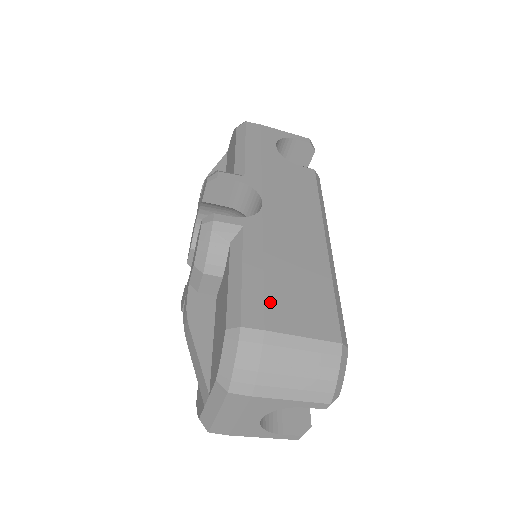
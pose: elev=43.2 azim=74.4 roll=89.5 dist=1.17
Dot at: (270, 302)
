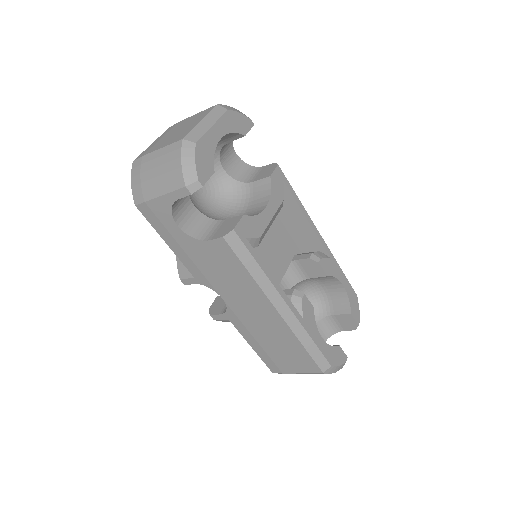
Dot at: (275, 361)
